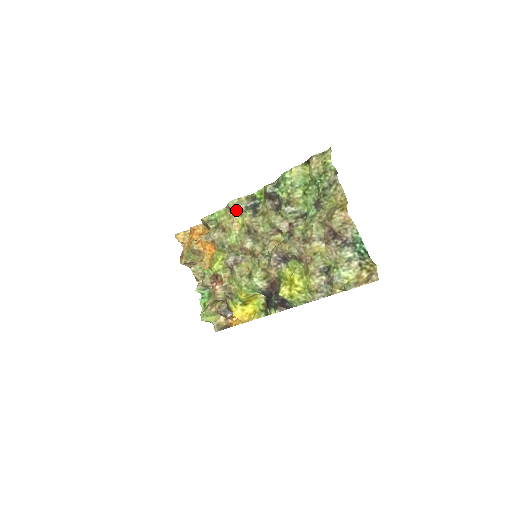
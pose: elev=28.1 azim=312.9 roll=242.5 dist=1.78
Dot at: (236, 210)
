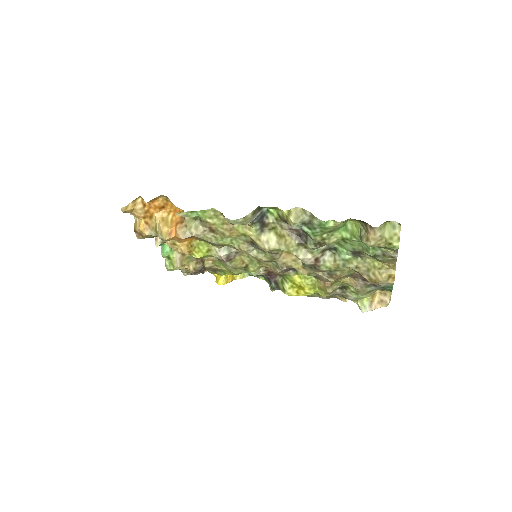
Dot at: occluded
